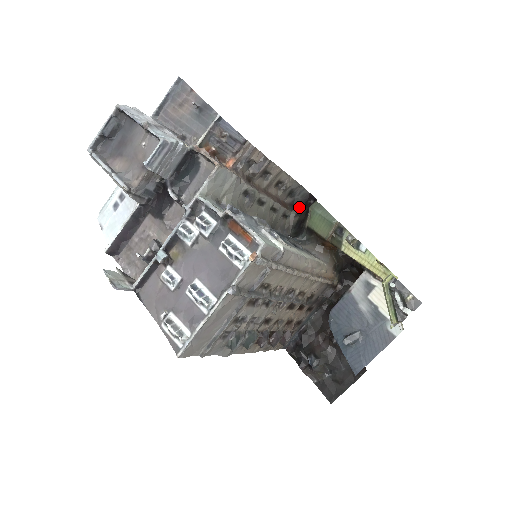
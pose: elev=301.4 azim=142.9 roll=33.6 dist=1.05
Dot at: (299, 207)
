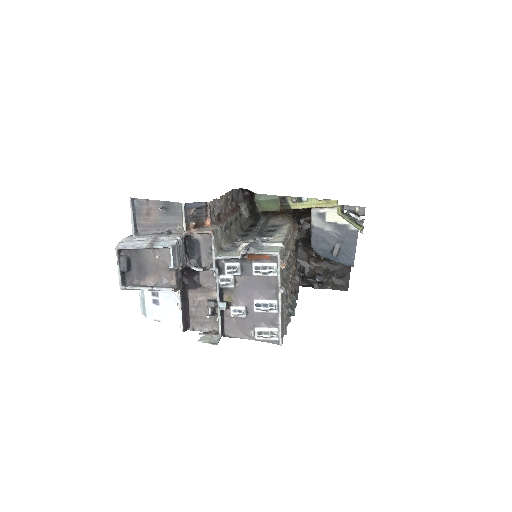
Dot at: (242, 203)
